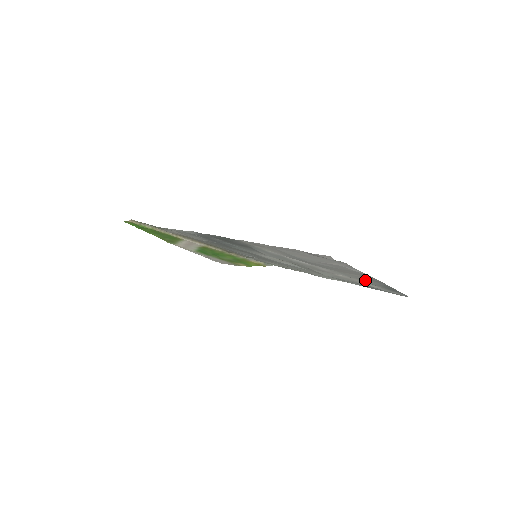
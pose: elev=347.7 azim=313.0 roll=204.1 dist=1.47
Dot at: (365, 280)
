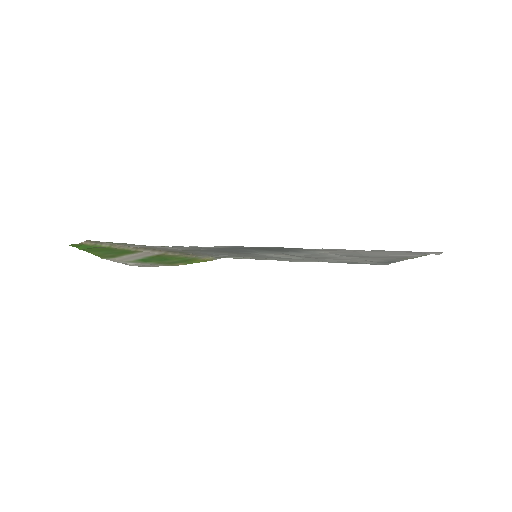
Dot at: (379, 260)
